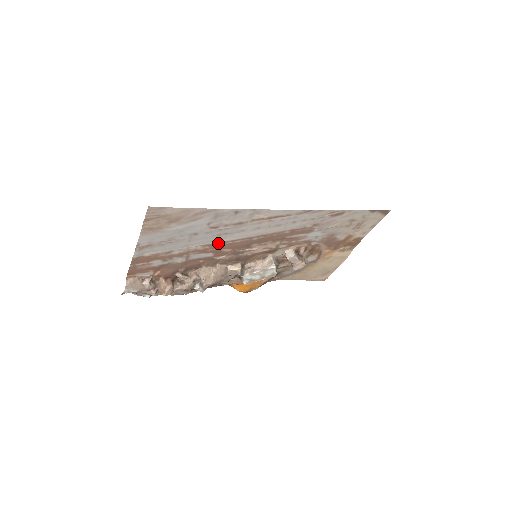
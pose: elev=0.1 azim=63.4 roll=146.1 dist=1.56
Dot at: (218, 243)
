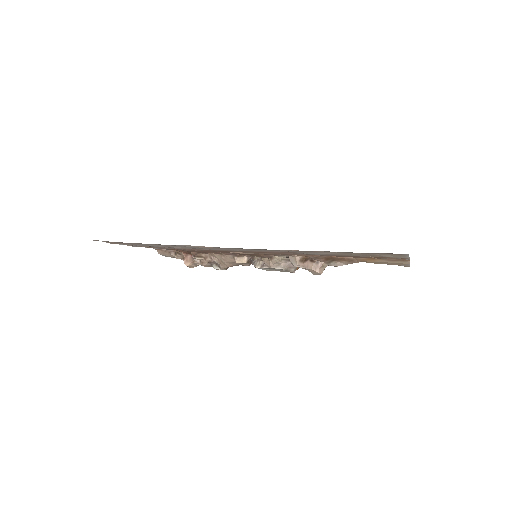
Dot at: (195, 249)
